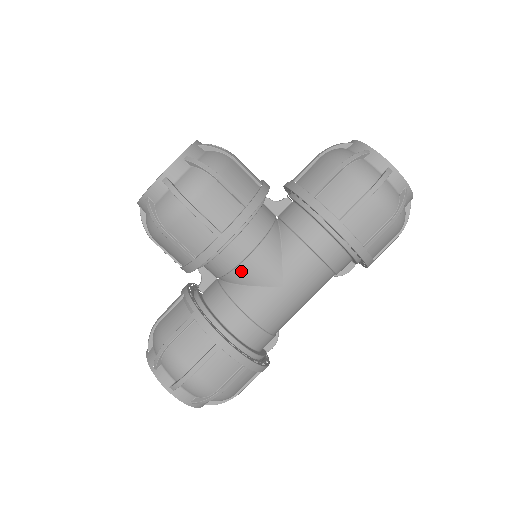
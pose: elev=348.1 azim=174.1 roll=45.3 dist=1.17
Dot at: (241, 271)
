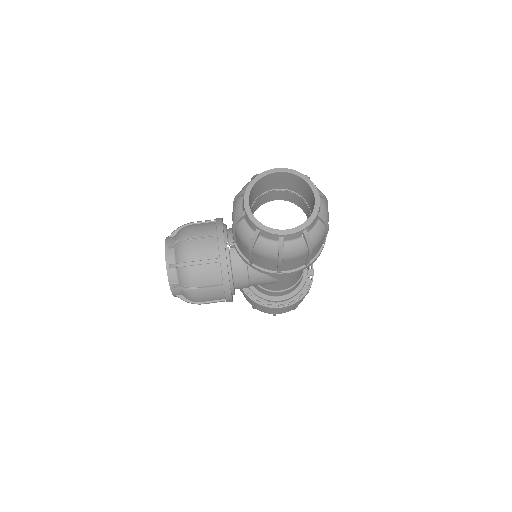
Dot at: occluded
